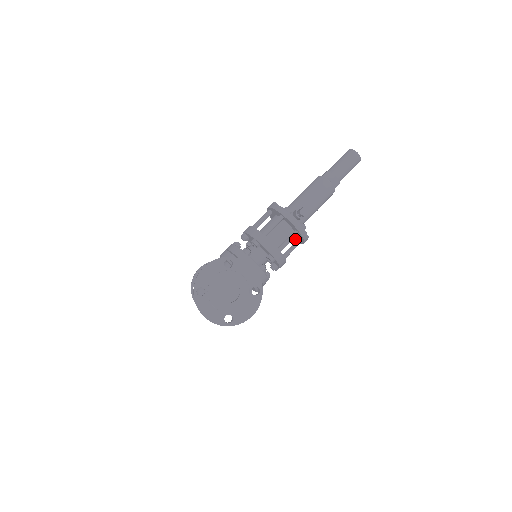
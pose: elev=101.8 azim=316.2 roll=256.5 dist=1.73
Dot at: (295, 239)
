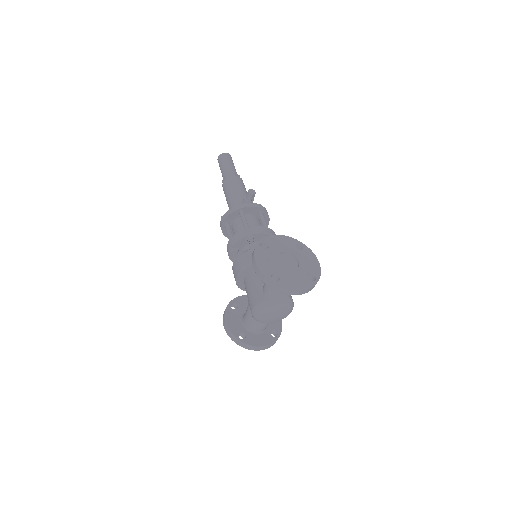
Dot at: occluded
